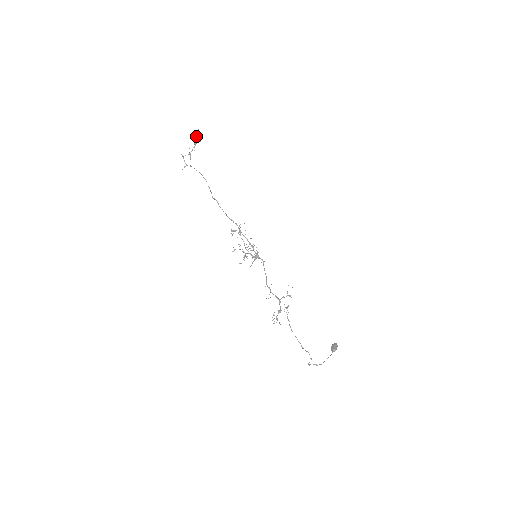
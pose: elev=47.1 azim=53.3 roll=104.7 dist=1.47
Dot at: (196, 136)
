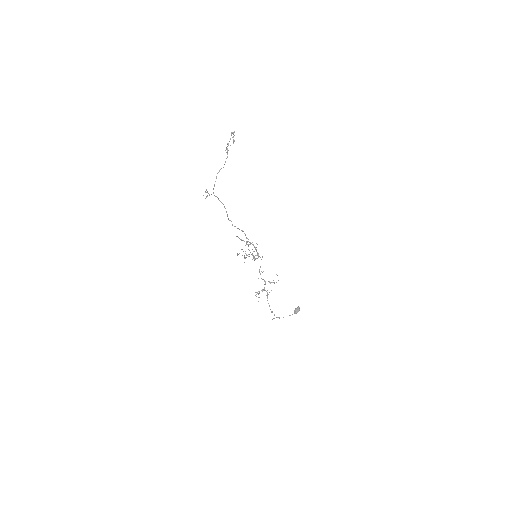
Dot at: occluded
